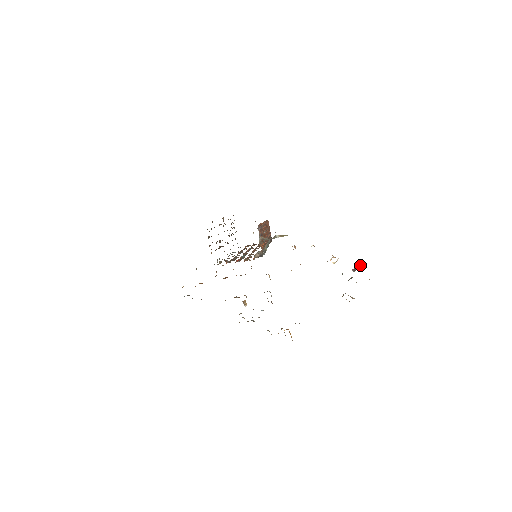
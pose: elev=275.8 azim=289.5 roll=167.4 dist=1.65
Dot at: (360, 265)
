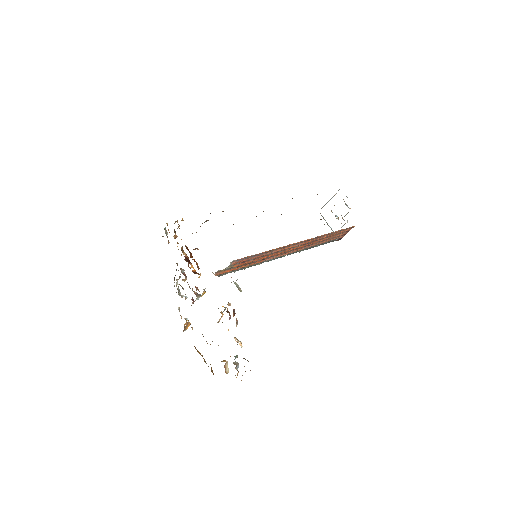
Dot at: occluded
